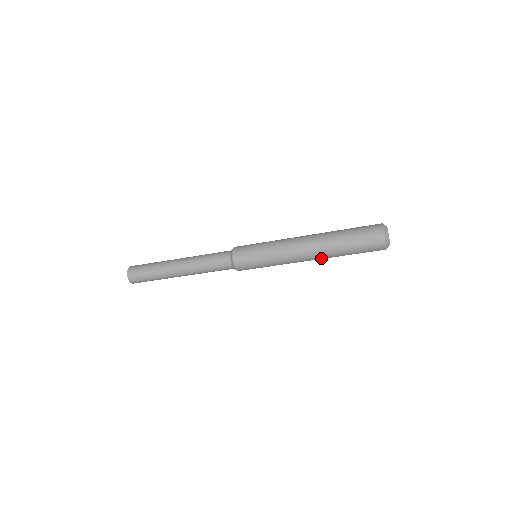
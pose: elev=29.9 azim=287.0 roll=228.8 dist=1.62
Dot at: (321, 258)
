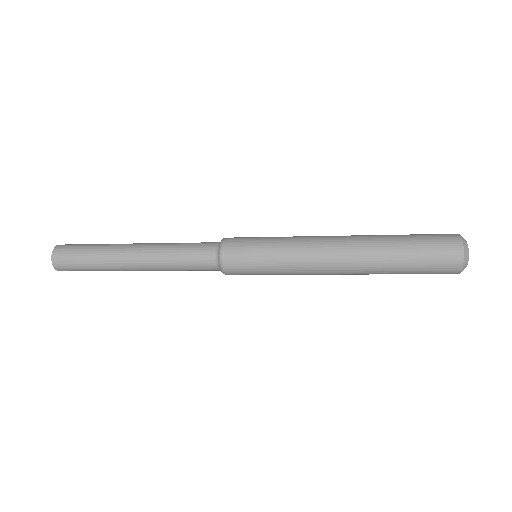
Dot at: occluded
